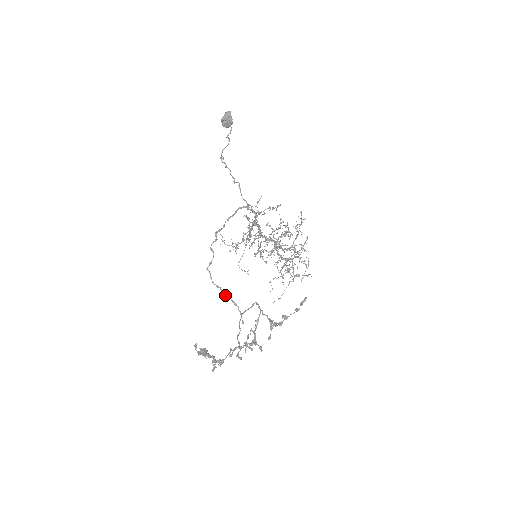
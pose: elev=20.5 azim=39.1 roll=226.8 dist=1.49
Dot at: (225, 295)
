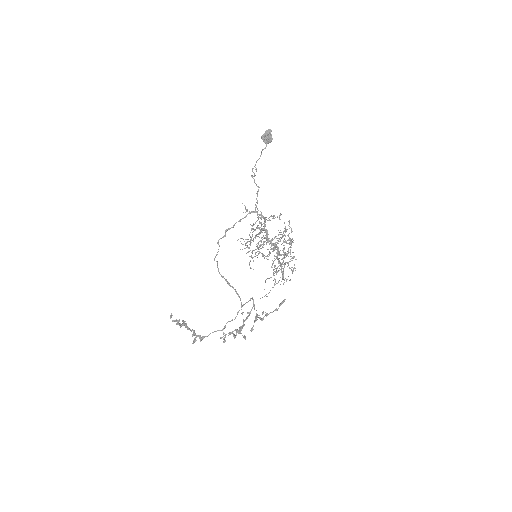
Dot at: (231, 286)
